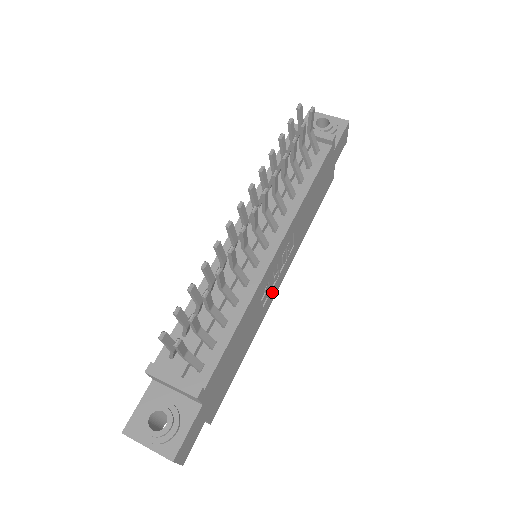
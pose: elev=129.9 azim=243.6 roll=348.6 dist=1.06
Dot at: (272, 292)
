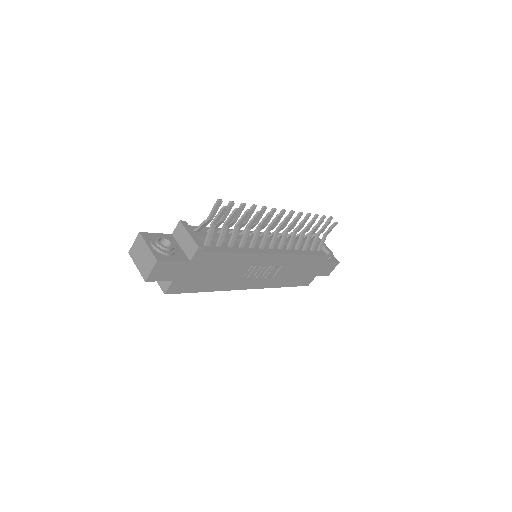
Dot at: (247, 281)
